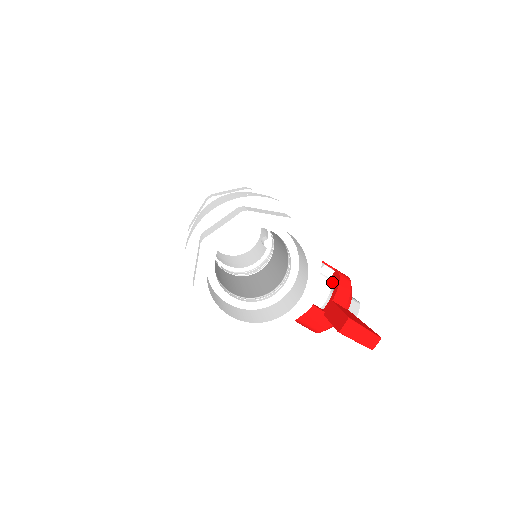
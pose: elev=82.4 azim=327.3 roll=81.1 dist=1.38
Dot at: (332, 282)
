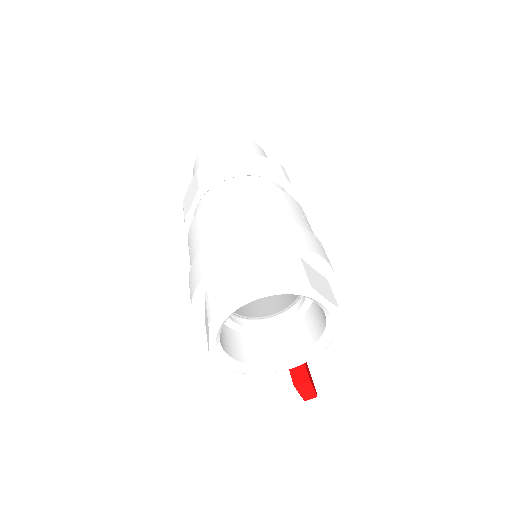
Dot at: occluded
